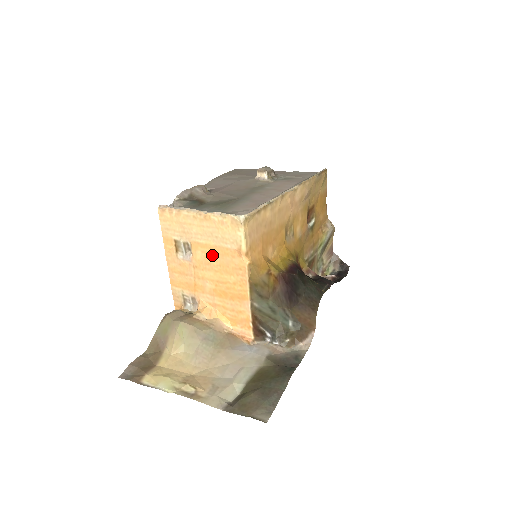
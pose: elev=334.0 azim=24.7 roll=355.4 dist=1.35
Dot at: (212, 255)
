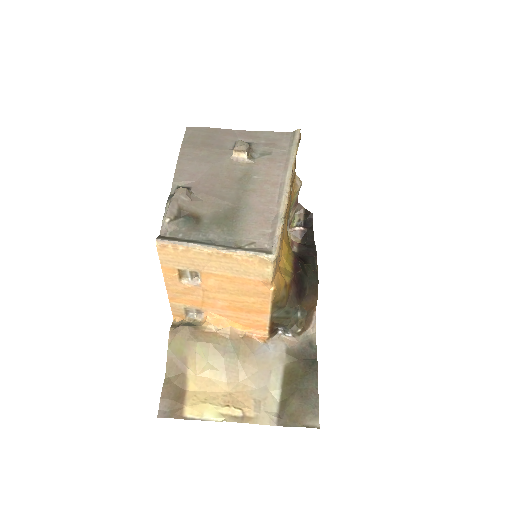
Dot at: (229, 283)
